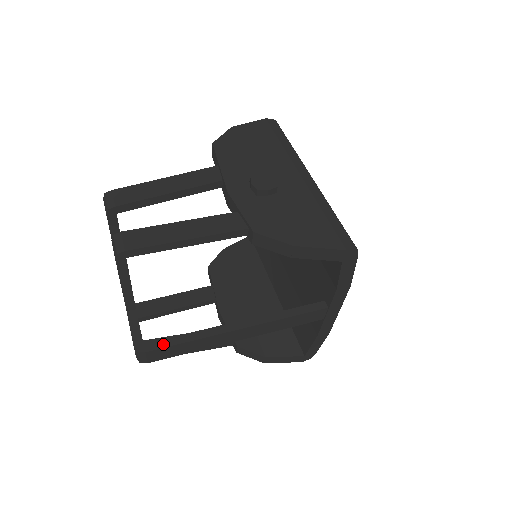
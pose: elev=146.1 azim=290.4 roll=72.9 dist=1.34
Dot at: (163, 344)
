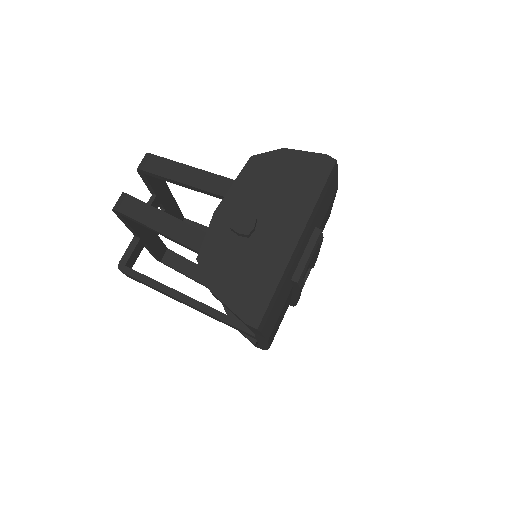
Dot at: (134, 275)
